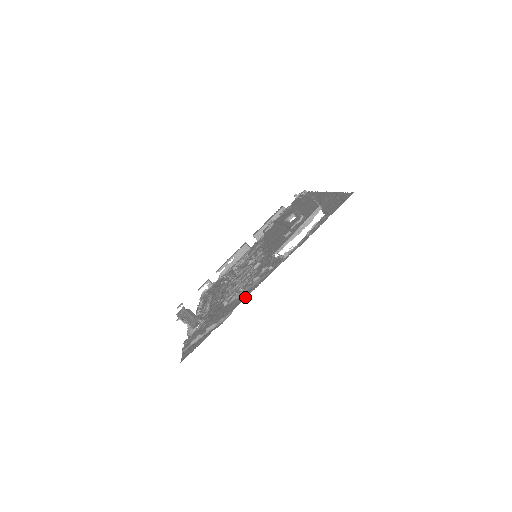
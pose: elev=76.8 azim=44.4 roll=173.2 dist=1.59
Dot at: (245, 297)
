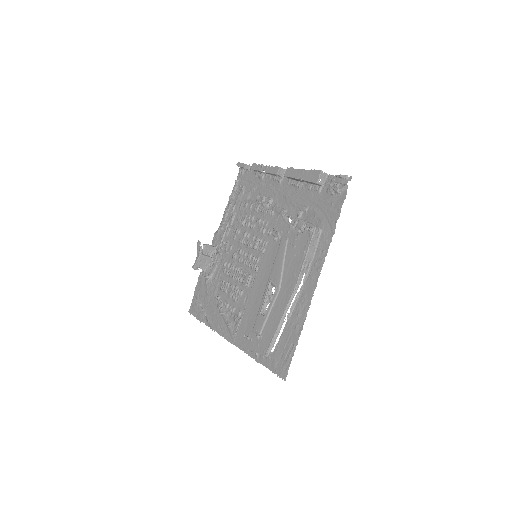
Dot at: (218, 333)
